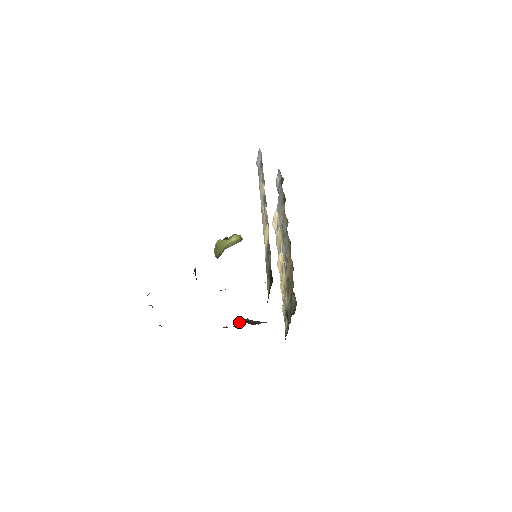
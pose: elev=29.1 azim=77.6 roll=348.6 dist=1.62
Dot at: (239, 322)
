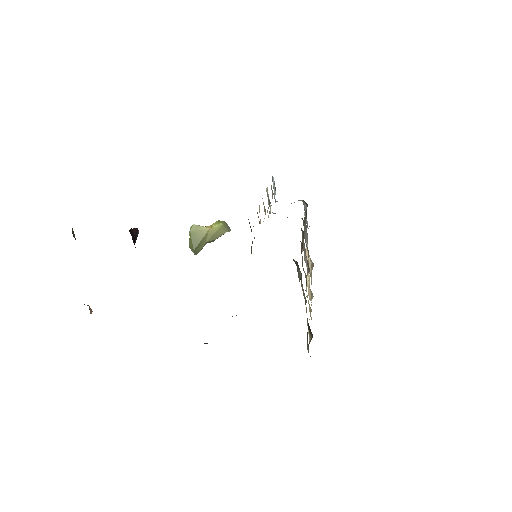
Dot at: occluded
